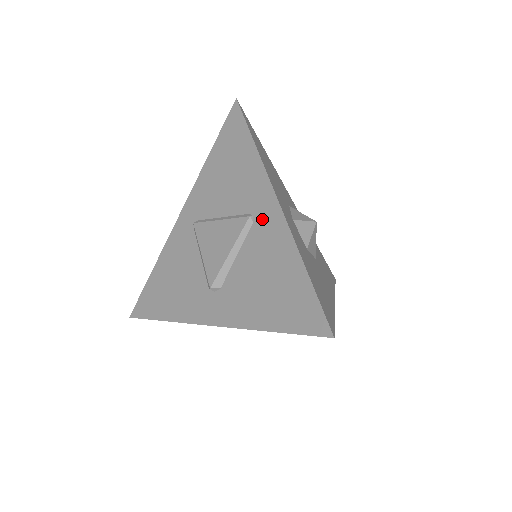
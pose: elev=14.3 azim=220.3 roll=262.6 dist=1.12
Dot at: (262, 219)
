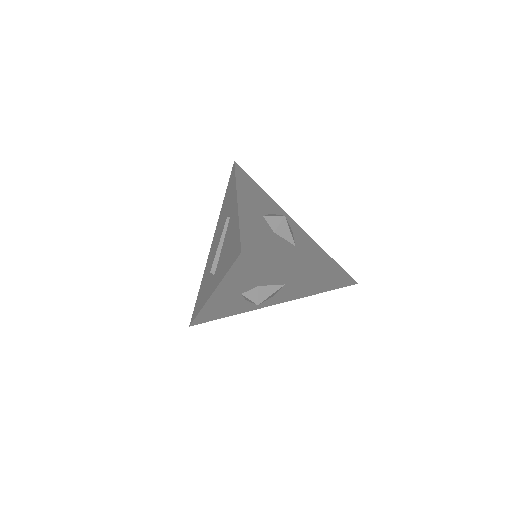
Dot at: (232, 214)
